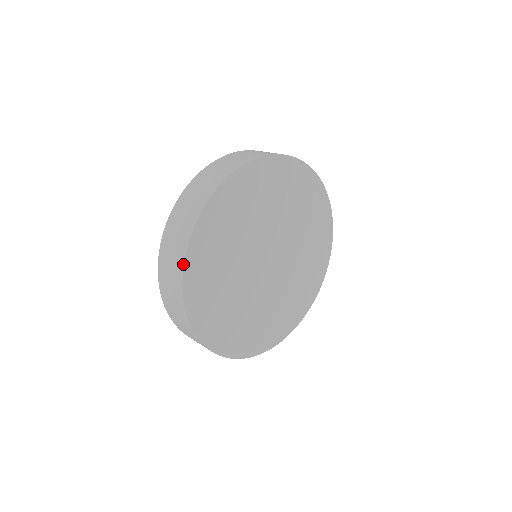
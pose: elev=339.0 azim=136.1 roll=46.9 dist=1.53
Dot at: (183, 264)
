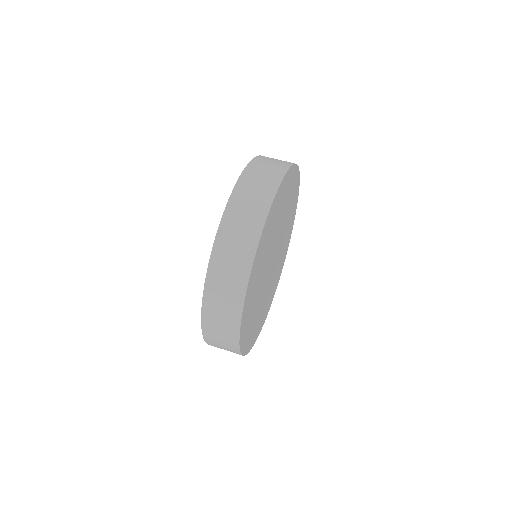
Dot at: (249, 277)
